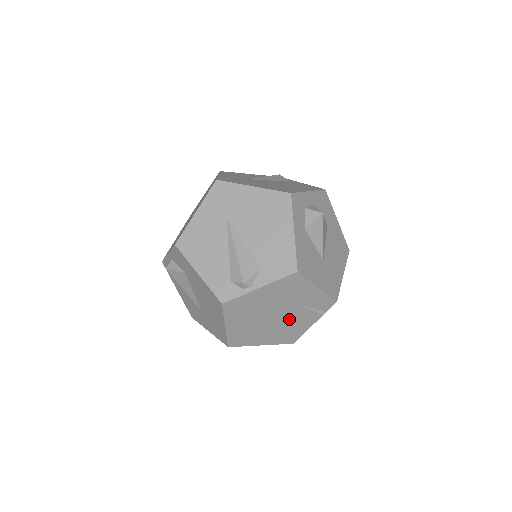
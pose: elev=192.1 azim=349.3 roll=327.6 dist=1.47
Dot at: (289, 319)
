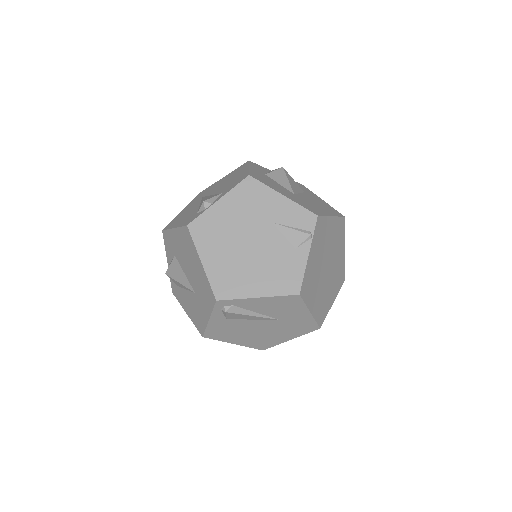
Dot at: (272, 248)
